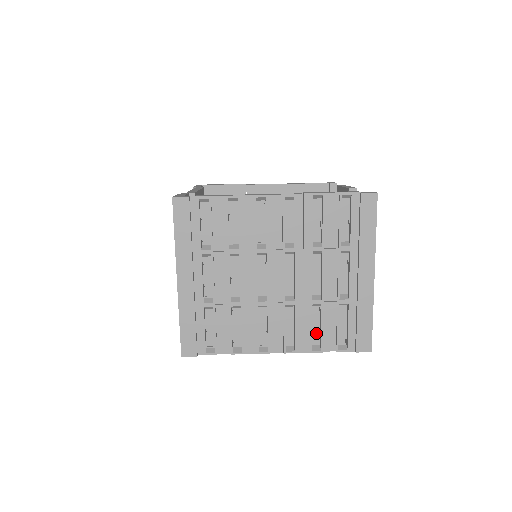
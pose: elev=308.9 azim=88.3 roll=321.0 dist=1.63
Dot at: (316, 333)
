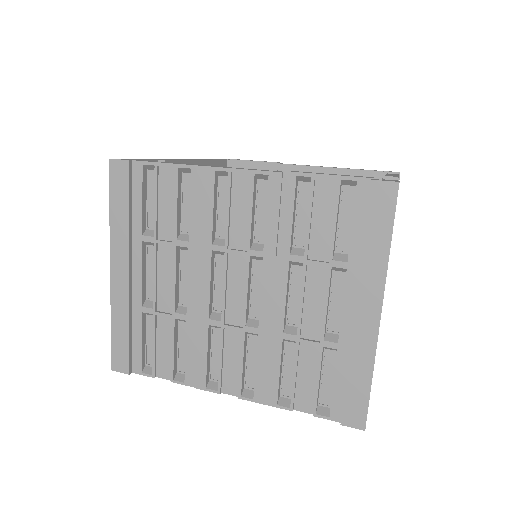
Dot at: (288, 381)
